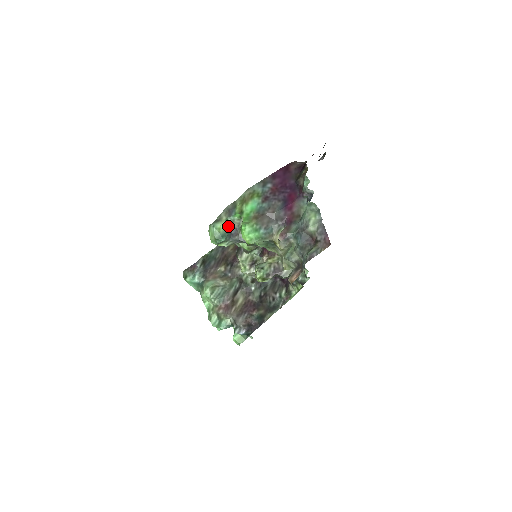
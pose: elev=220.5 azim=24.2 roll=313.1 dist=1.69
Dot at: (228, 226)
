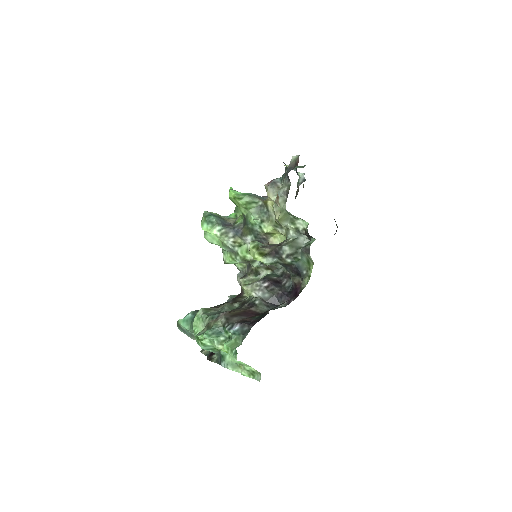
Dot at: (221, 217)
